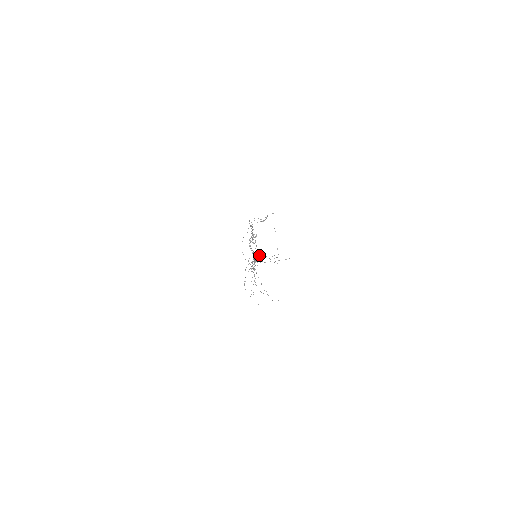
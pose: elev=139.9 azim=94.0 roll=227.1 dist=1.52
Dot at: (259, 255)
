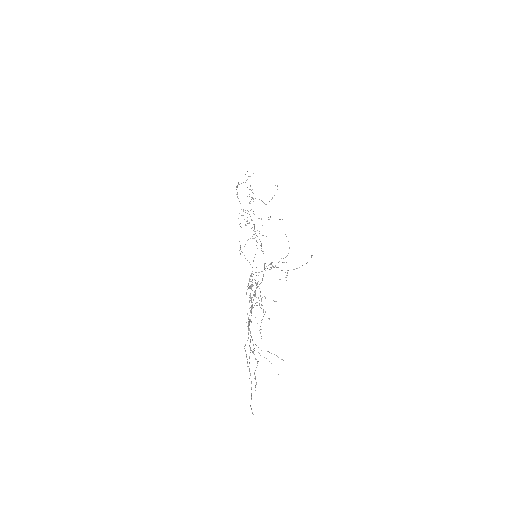
Dot at: (260, 296)
